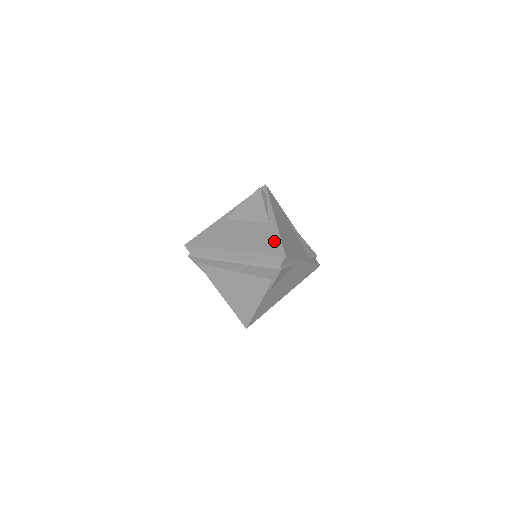
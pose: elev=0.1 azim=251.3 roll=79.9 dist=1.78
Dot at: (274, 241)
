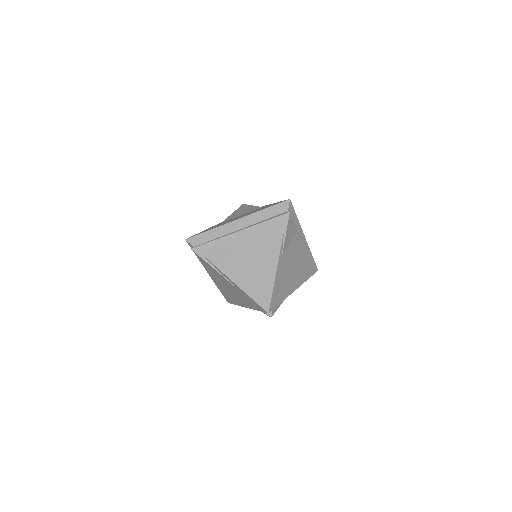
Dot at: occluded
